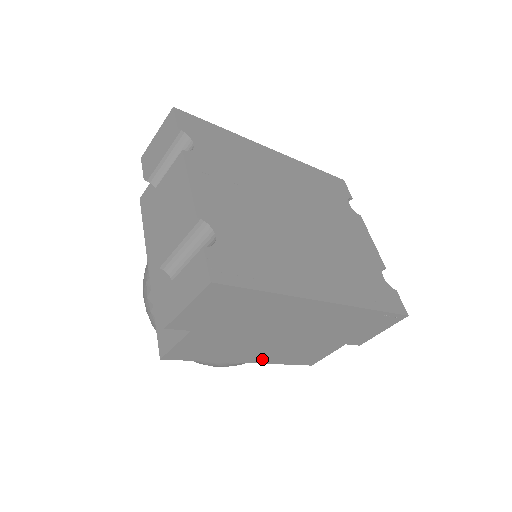
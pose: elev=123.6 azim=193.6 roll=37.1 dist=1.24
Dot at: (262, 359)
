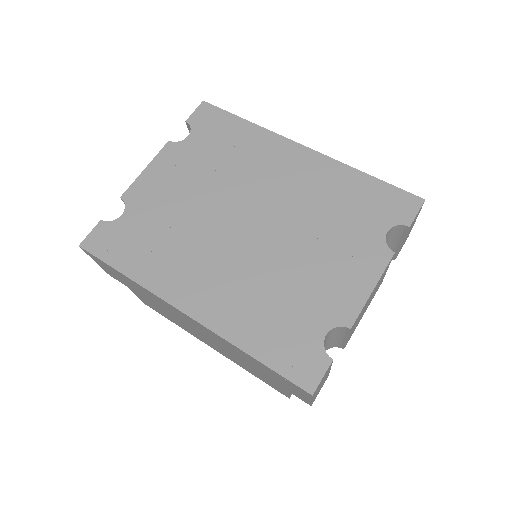
Dot at: (222, 353)
